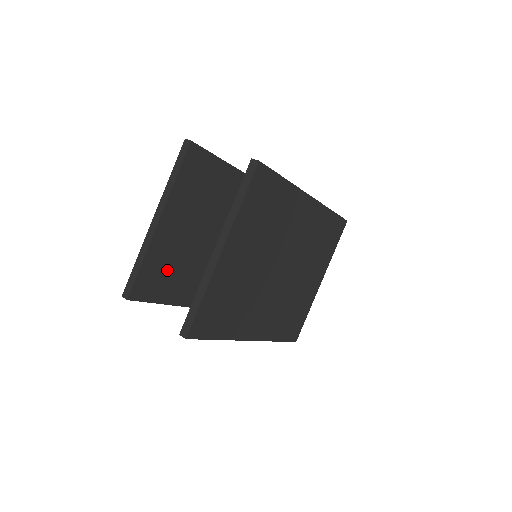
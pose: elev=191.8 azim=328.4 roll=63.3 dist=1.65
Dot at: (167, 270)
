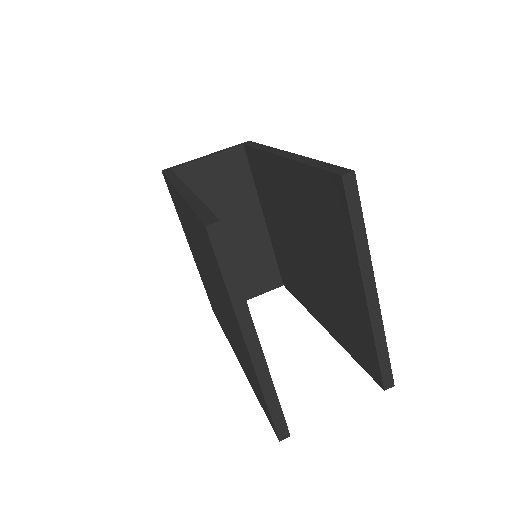
Dot at: occluded
